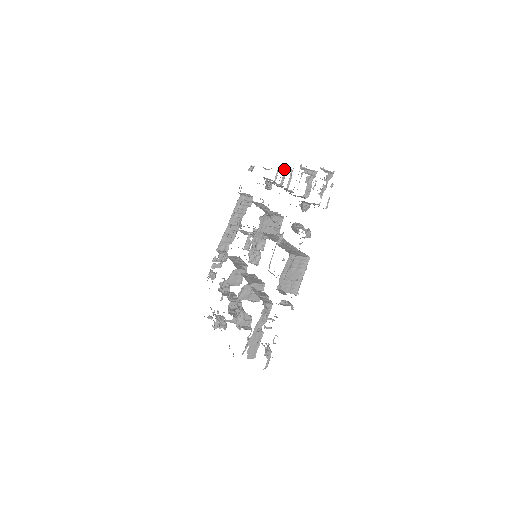
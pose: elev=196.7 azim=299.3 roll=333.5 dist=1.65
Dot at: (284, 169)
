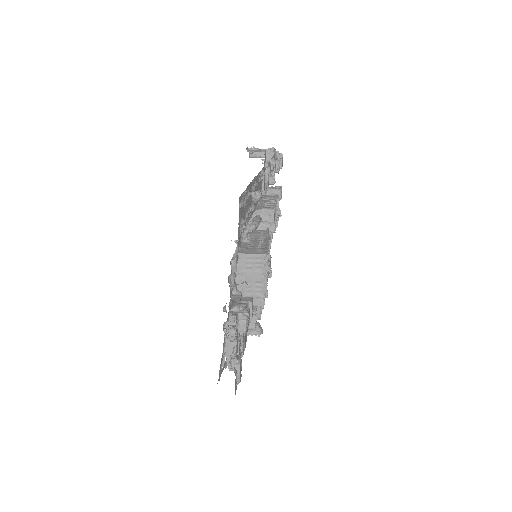
Dot at: occluded
